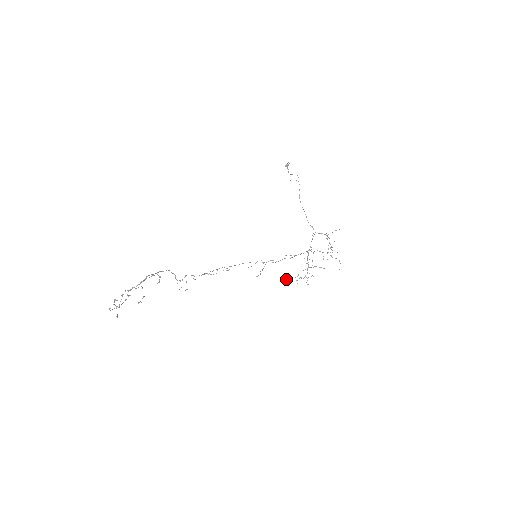
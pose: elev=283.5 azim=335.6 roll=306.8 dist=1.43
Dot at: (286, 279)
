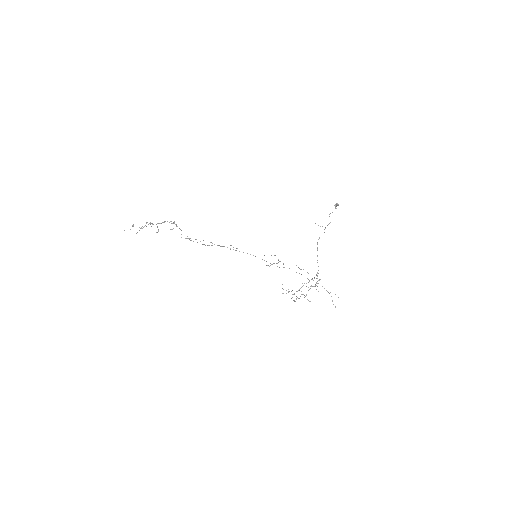
Dot at: (282, 284)
